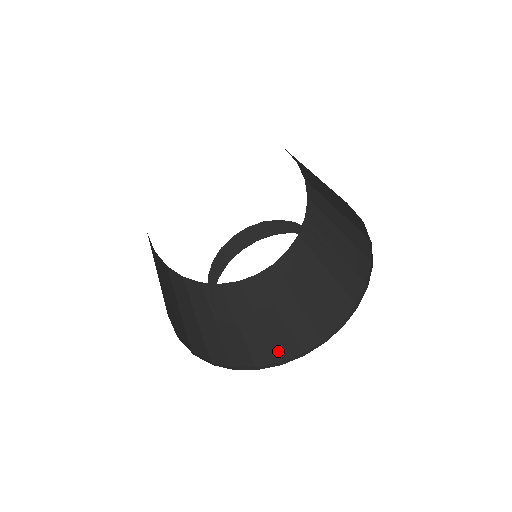
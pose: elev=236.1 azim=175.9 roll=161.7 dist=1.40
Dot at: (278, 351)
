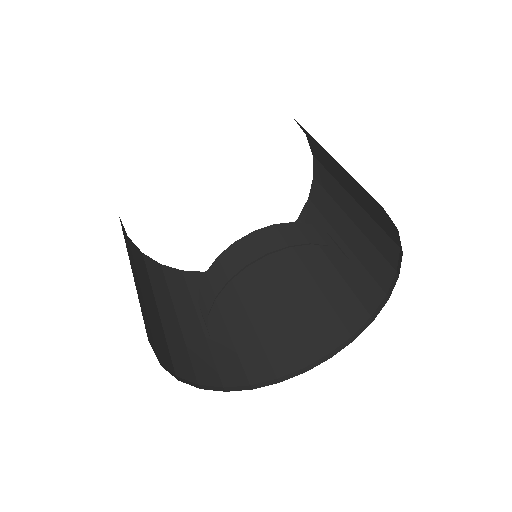
Dot at: (198, 370)
